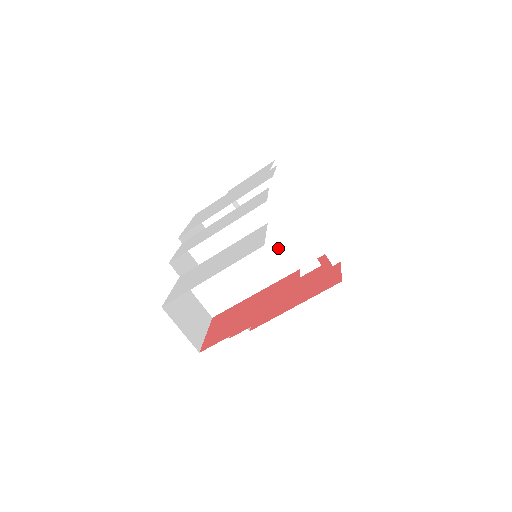
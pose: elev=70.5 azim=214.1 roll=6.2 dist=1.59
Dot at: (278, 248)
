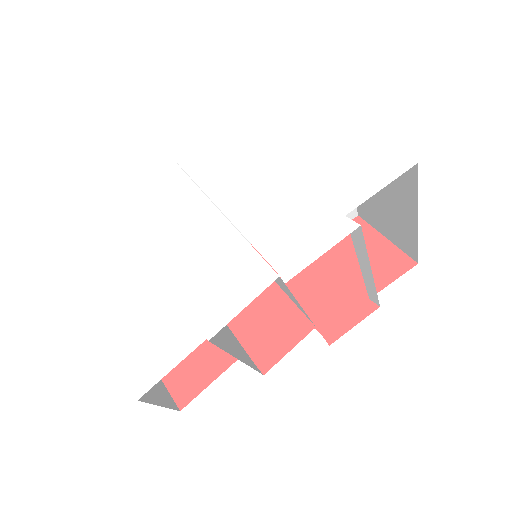
Dot at: (222, 339)
